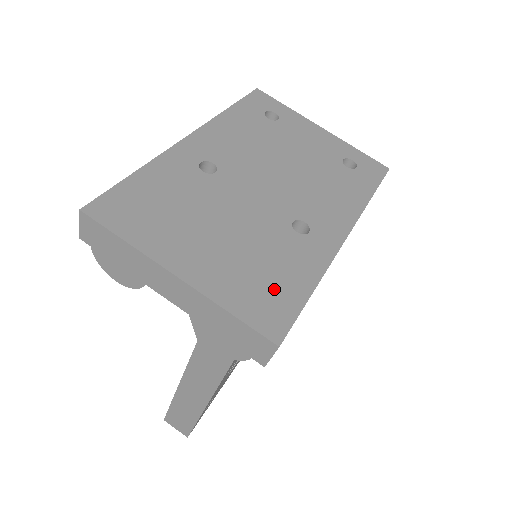
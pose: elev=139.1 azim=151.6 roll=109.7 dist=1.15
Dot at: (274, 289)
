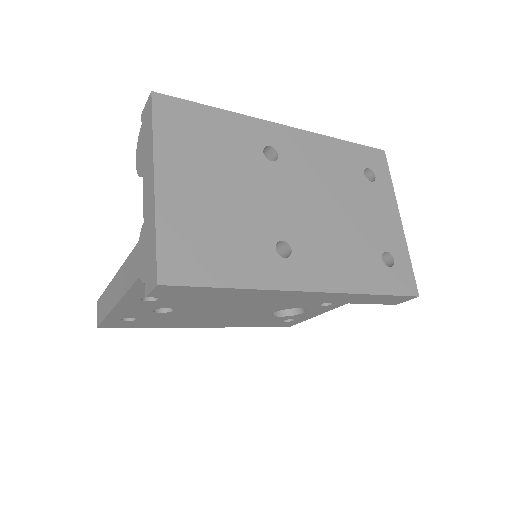
Dot at: (206, 256)
